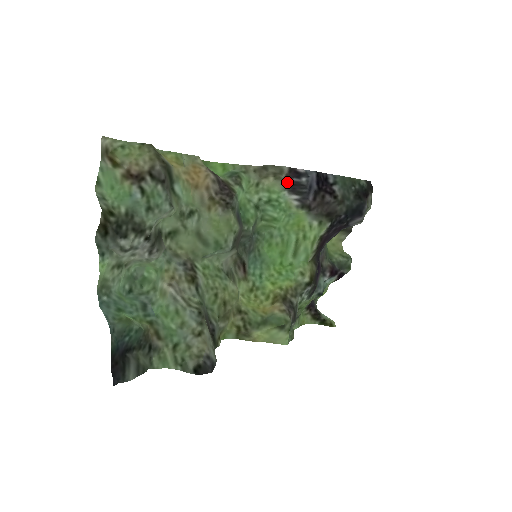
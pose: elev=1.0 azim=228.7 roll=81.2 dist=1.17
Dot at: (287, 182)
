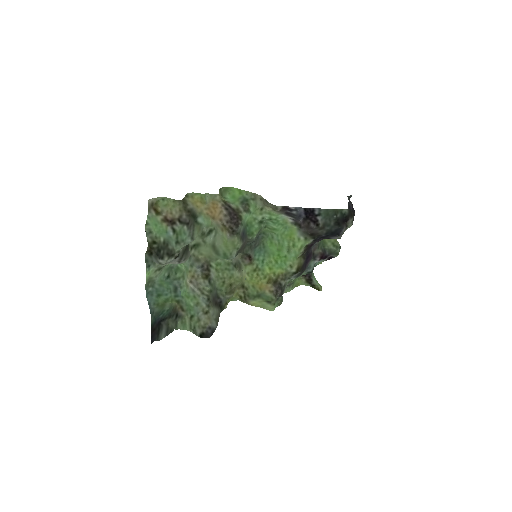
Dot at: (282, 212)
